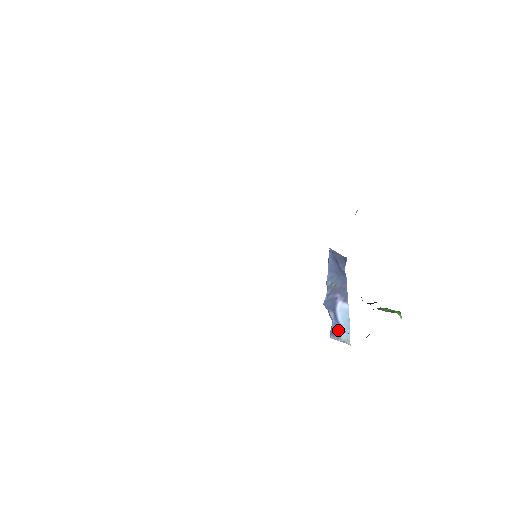
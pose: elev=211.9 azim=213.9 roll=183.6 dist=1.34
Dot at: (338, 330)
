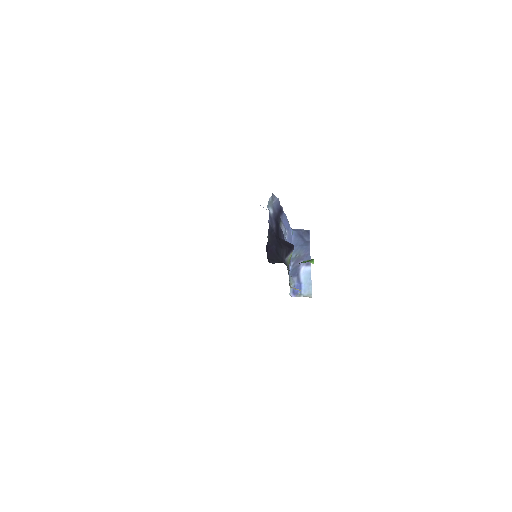
Dot at: (300, 289)
